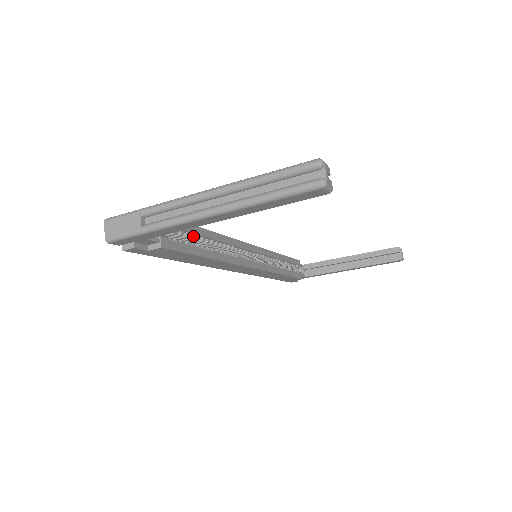
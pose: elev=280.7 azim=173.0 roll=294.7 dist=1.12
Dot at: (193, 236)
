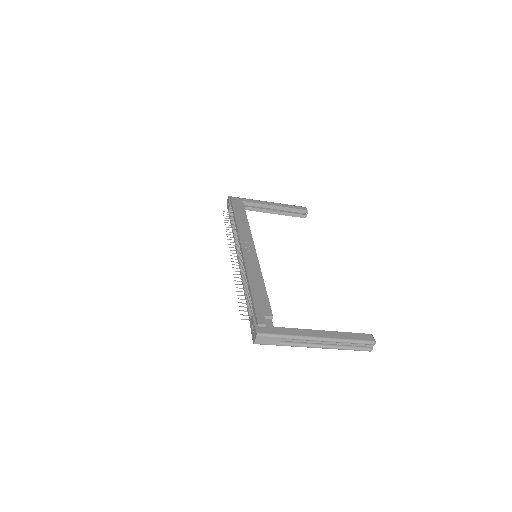
Dot at: occluded
